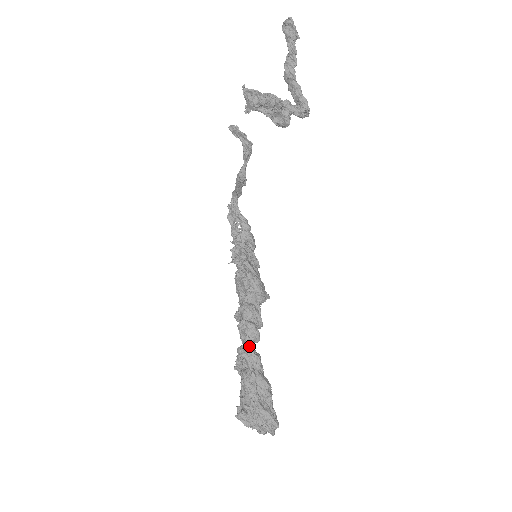
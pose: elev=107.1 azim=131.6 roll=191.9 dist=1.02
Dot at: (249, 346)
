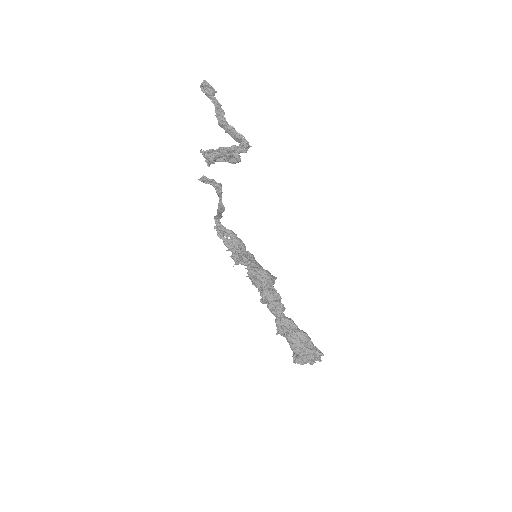
Dot at: (282, 317)
